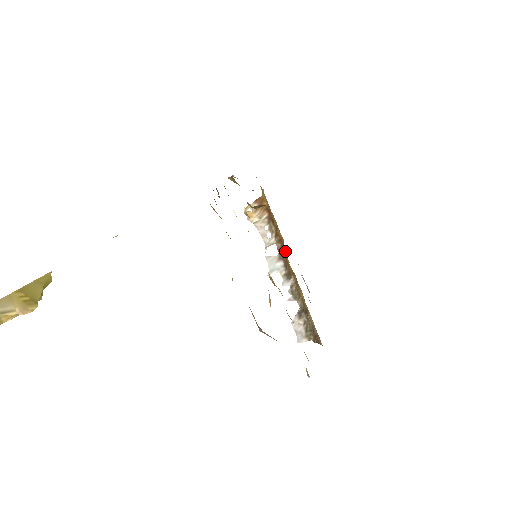
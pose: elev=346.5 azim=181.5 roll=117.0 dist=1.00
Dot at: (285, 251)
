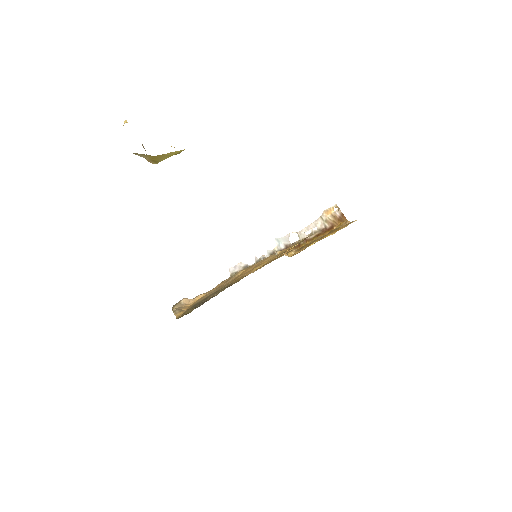
Dot at: occluded
